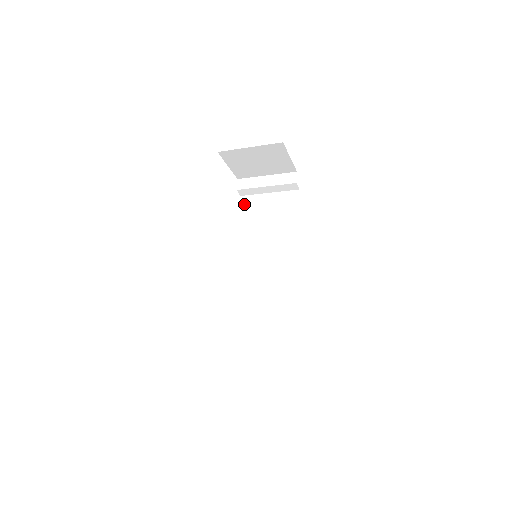
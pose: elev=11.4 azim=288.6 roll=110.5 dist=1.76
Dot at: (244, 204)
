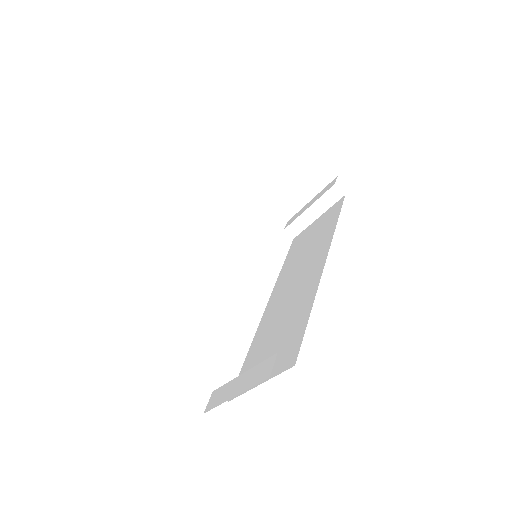
Dot at: (294, 243)
